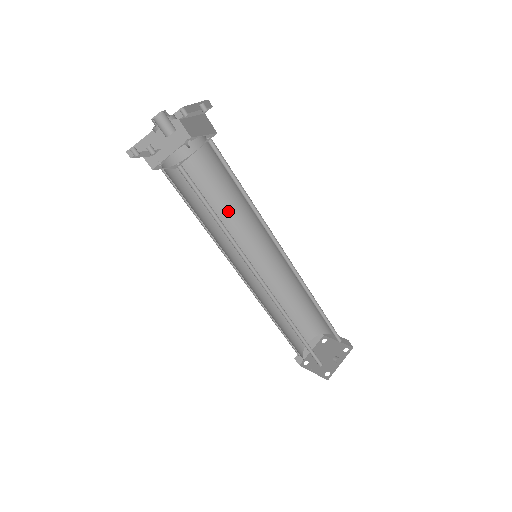
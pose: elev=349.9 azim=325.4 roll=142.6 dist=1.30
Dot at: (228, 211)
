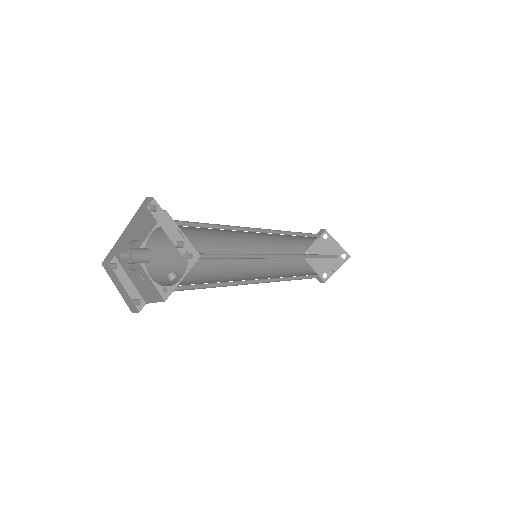
Dot at: (222, 231)
